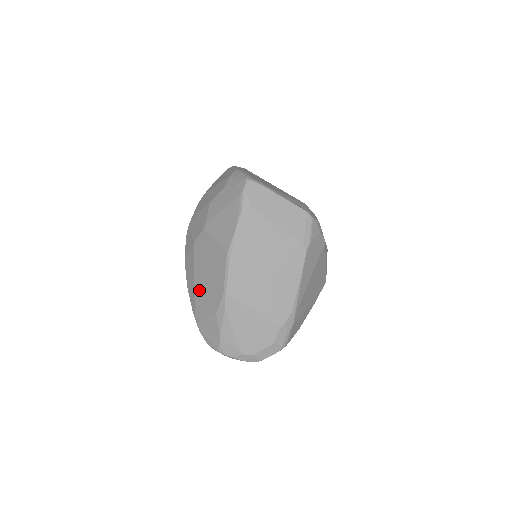
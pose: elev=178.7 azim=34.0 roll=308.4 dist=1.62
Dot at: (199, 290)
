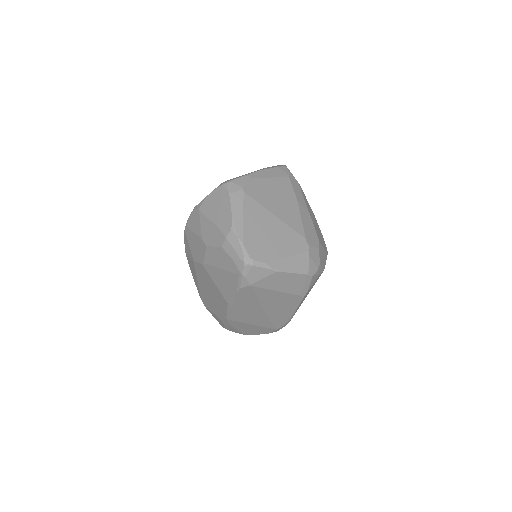
Dot at: (203, 293)
